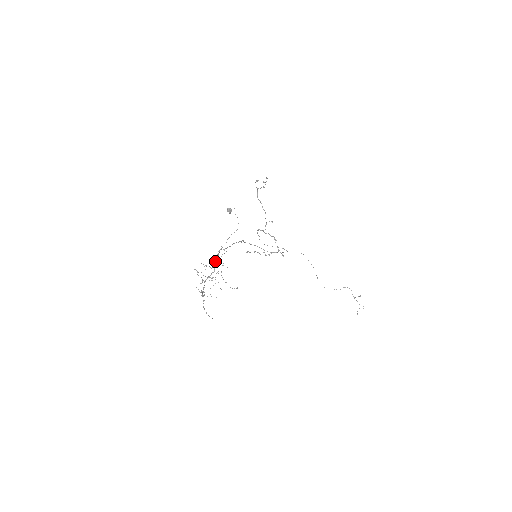
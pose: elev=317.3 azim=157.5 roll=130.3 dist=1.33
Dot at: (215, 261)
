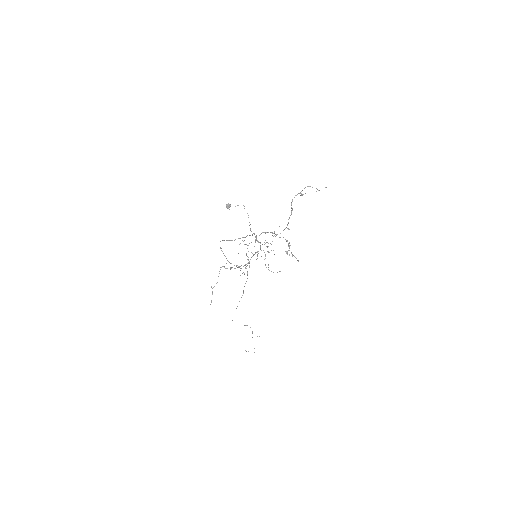
Dot at: occluded
